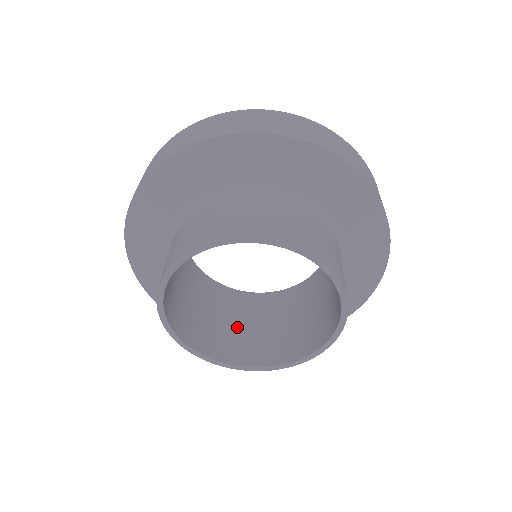
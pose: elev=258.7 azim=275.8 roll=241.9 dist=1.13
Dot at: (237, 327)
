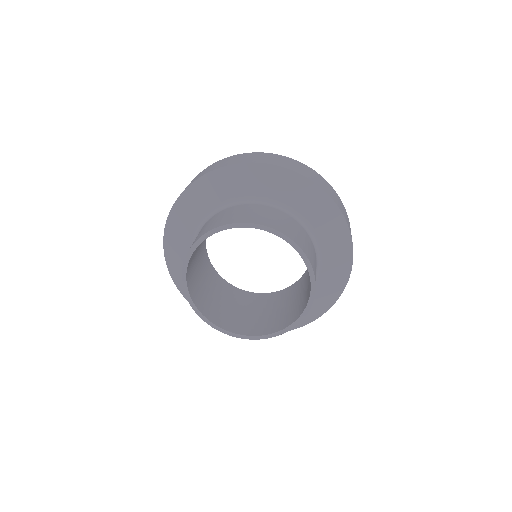
Dot at: (227, 306)
